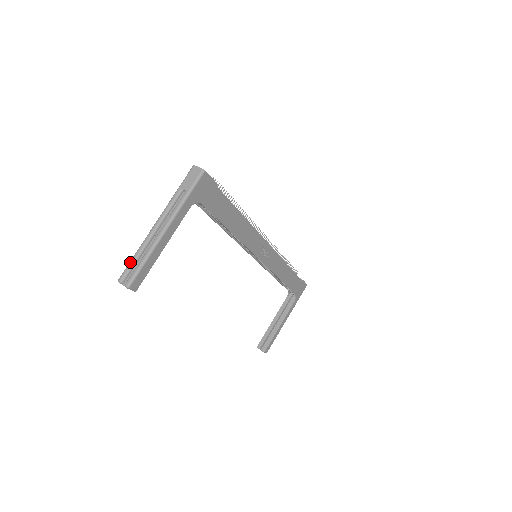
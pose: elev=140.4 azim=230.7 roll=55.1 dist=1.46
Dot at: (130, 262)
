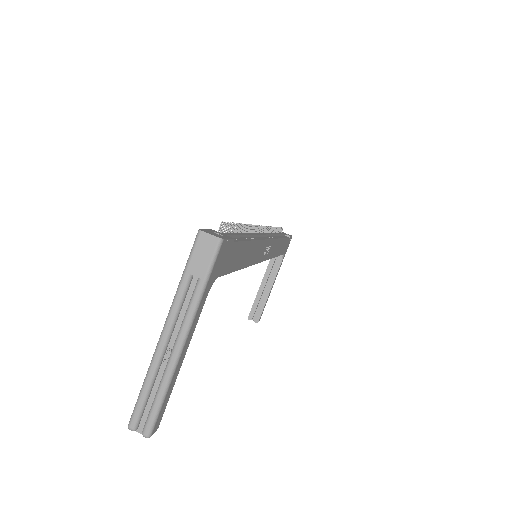
Dot at: (139, 400)
